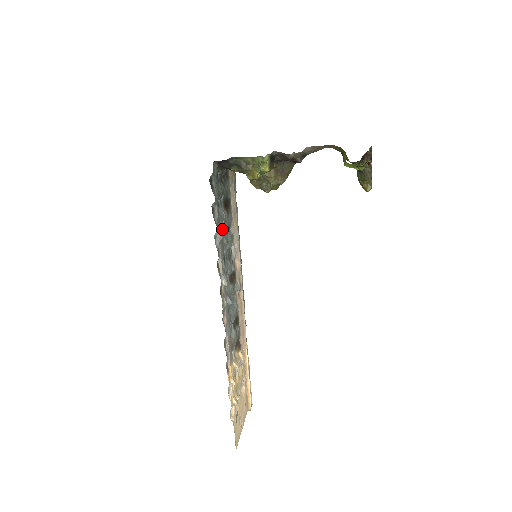
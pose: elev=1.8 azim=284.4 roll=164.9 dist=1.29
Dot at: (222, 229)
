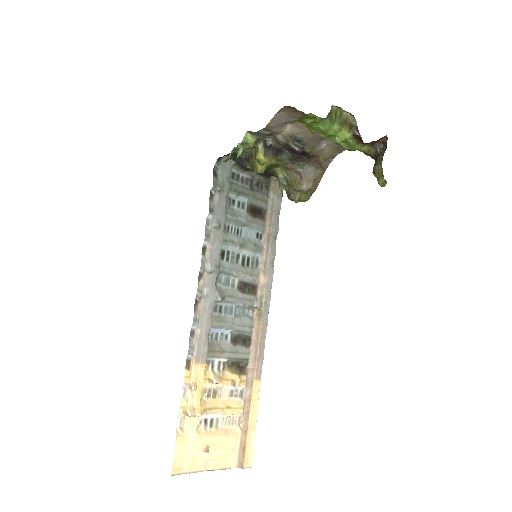
Dot at: (234, 227)
